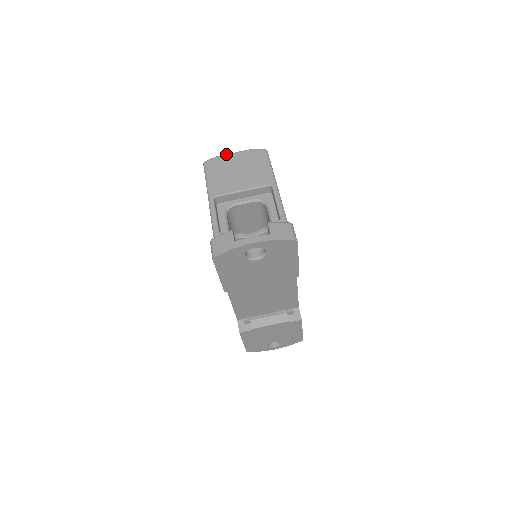
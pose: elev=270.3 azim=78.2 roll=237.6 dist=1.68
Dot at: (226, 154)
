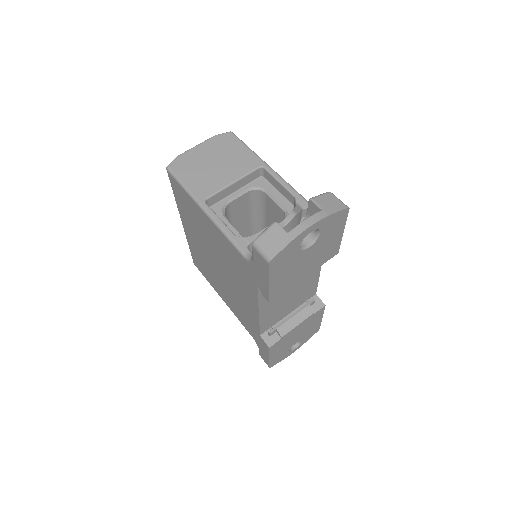
Dot at: (188, 150)
